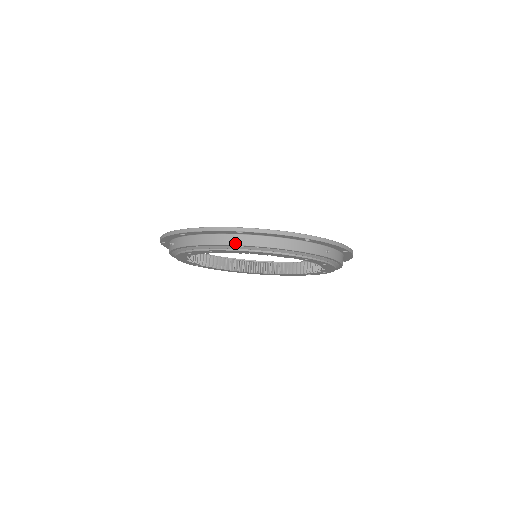
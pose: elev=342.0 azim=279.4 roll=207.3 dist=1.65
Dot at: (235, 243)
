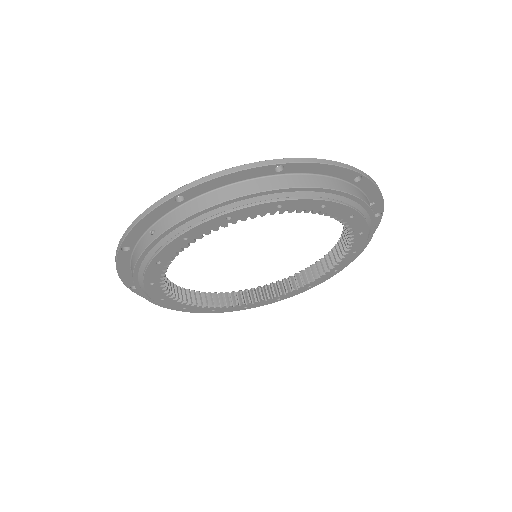
Dot at: (273, 187)
